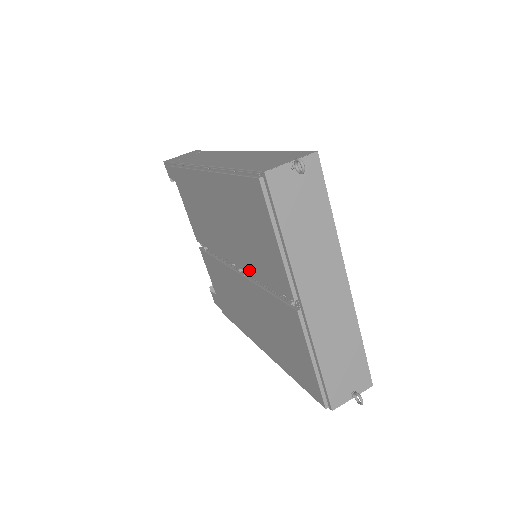
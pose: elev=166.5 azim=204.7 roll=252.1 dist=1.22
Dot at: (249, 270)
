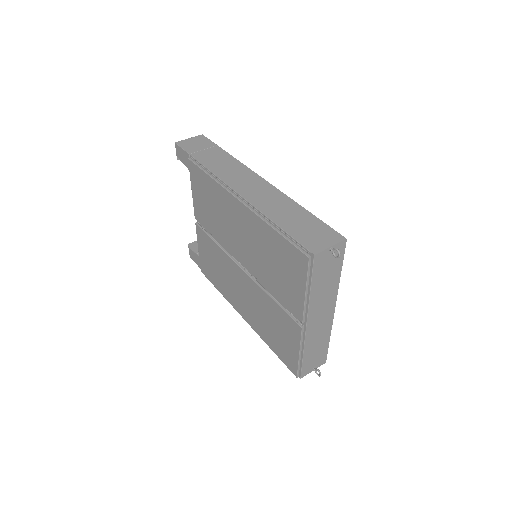
Dot at: (260, 279)
